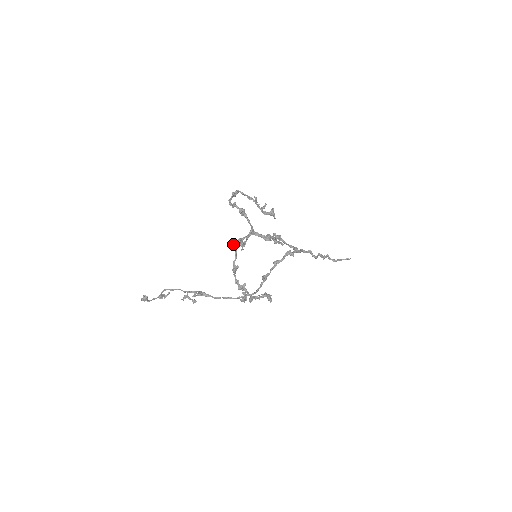
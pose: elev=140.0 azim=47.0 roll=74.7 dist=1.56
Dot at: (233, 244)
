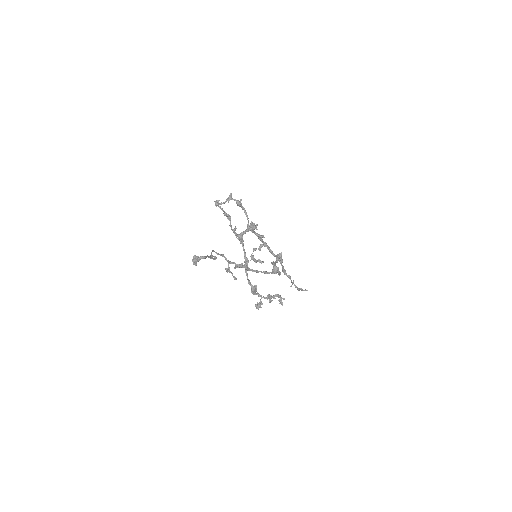
Dot at: (238, 237)
